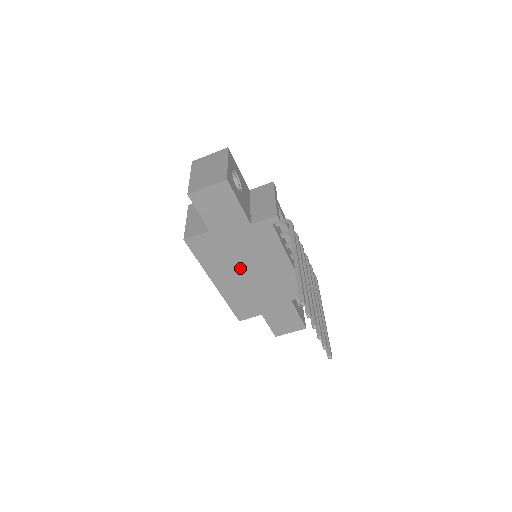
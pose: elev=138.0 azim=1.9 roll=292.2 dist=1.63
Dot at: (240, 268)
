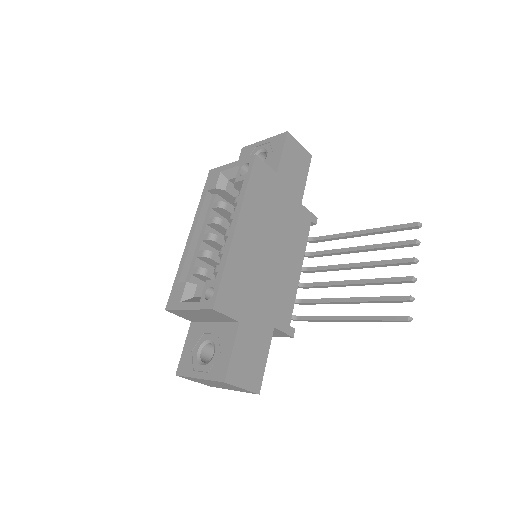
Dot at: (267, 235)
